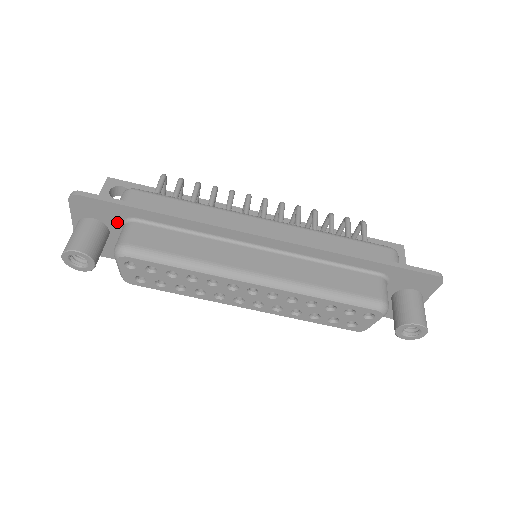
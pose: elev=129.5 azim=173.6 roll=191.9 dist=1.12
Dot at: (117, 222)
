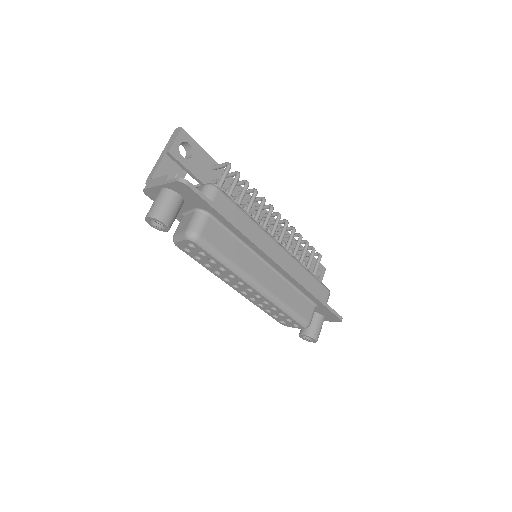
Dot at: (195, 206)
